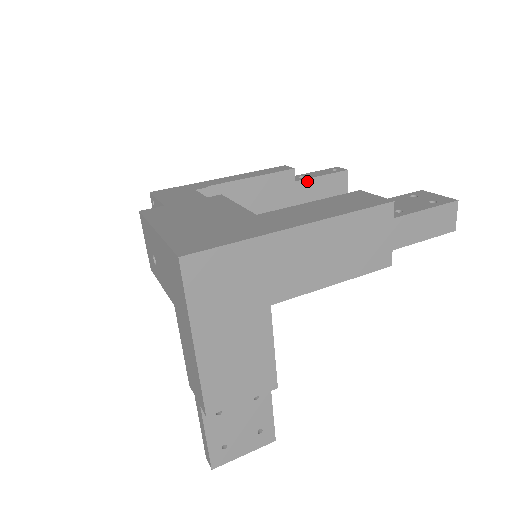
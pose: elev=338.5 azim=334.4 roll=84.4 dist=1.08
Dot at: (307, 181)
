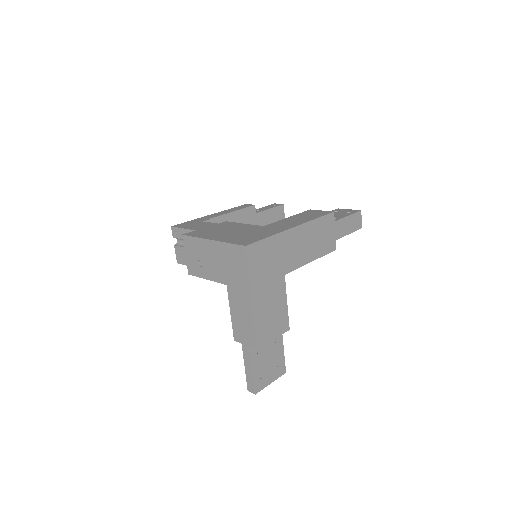
Dot at: (262, 213)
